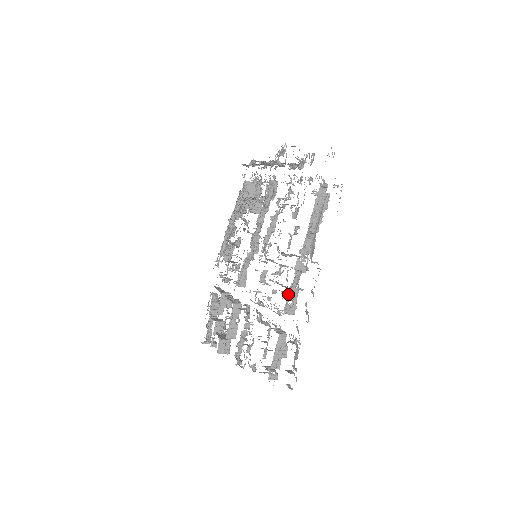
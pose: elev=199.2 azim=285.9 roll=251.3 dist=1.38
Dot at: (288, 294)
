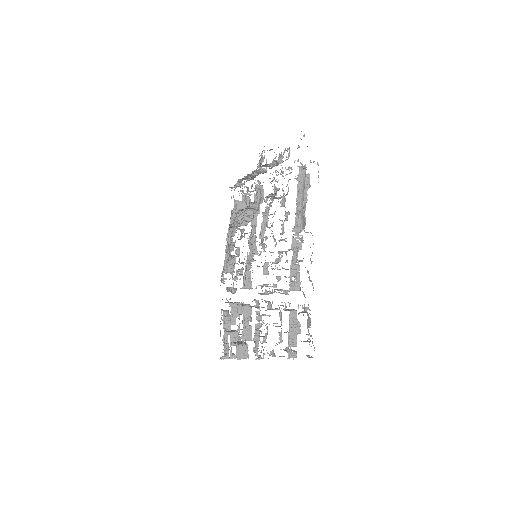
Dot at: (290, 271)
